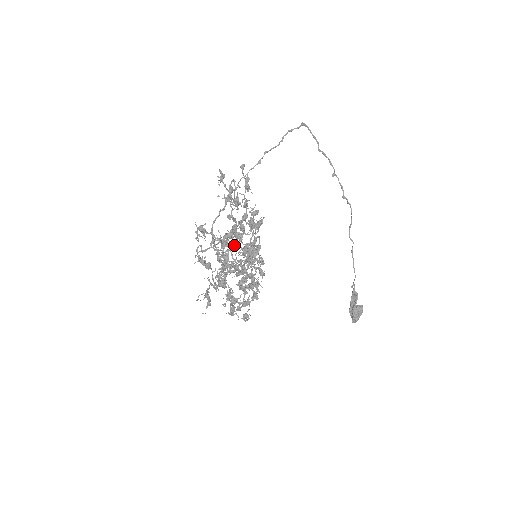
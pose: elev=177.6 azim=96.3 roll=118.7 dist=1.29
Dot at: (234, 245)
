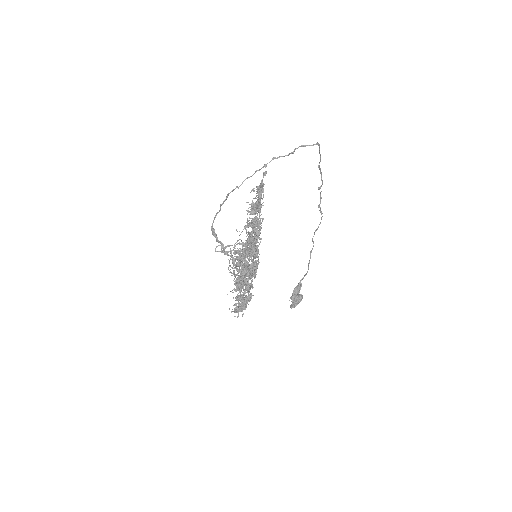
Dot at: occluded
